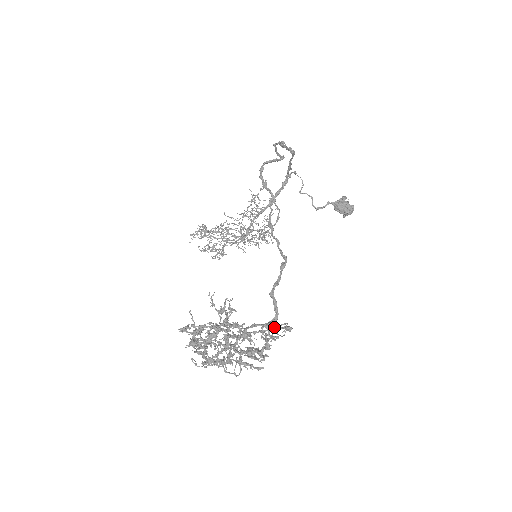
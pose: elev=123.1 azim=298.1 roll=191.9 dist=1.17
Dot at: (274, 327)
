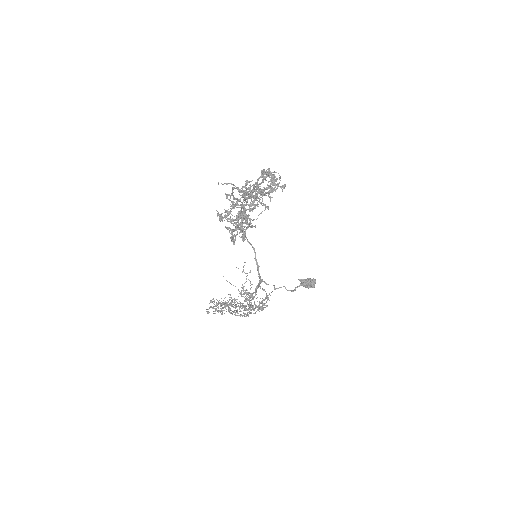
Dot at: (275, 190)
